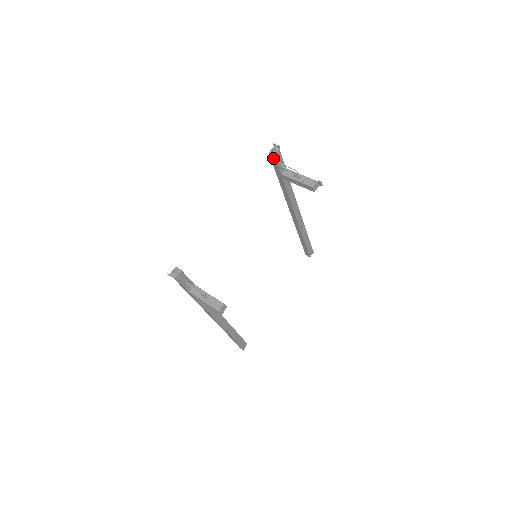
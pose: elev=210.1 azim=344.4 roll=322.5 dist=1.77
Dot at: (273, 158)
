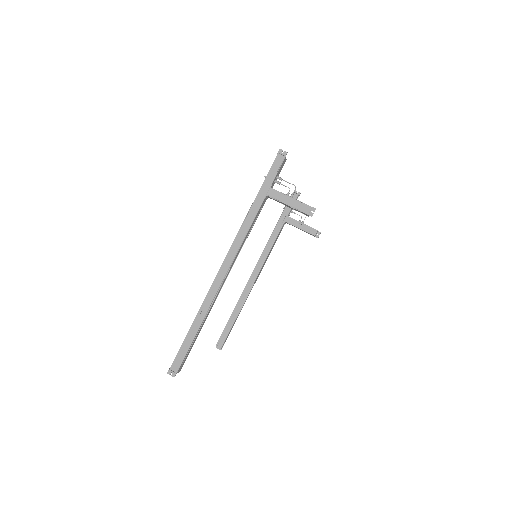
Dot at: (294, 197)
